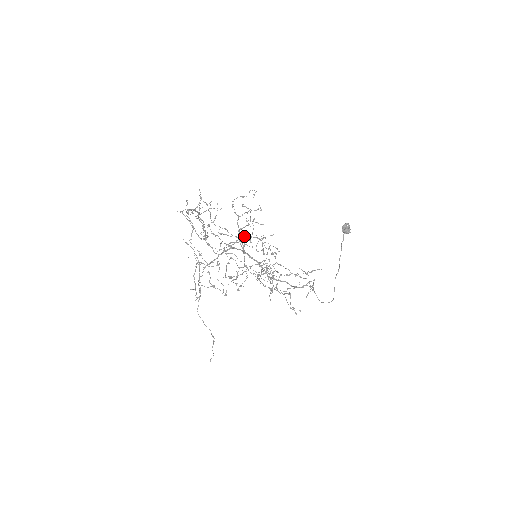
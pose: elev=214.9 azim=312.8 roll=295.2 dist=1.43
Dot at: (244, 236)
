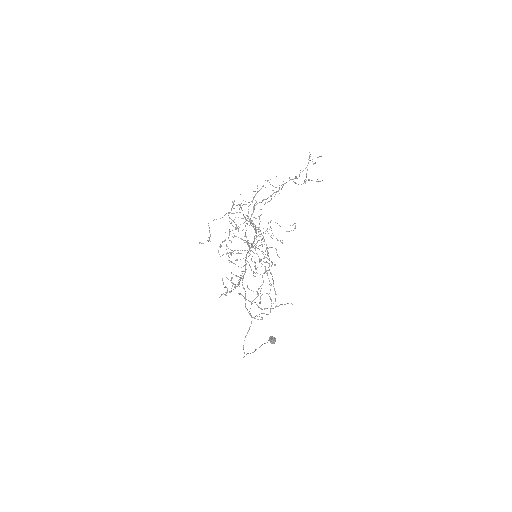
Dot at: (254, 243)
